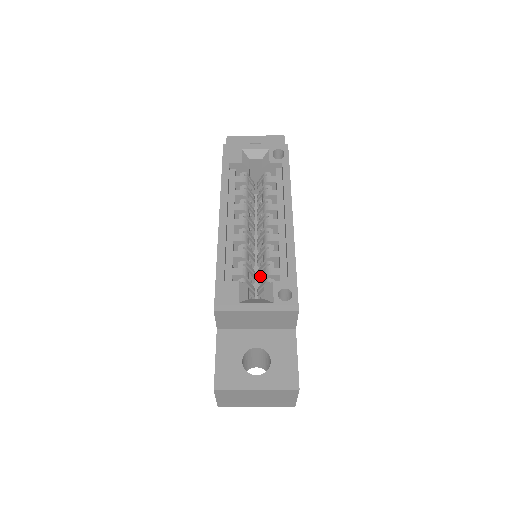
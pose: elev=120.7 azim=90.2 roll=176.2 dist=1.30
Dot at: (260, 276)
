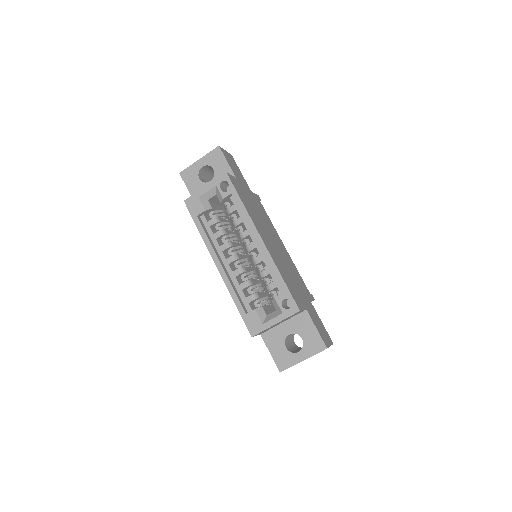
Dot at: occluded
